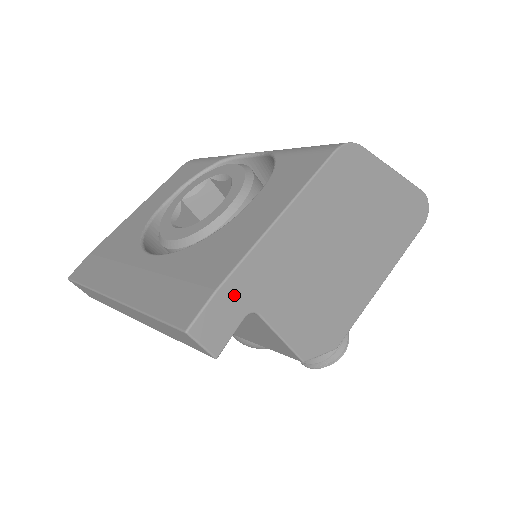
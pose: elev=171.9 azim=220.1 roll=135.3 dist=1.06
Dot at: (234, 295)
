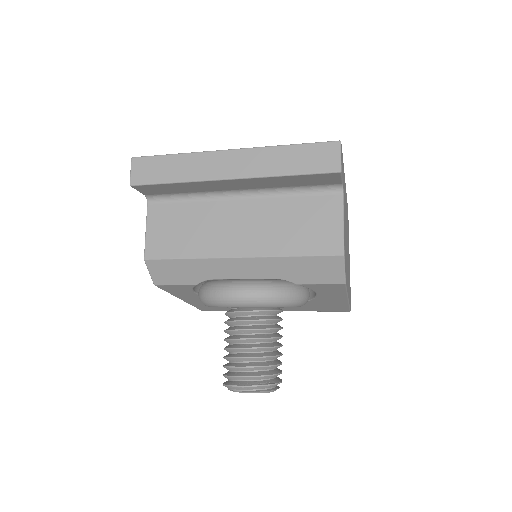
Dot at: occluded
